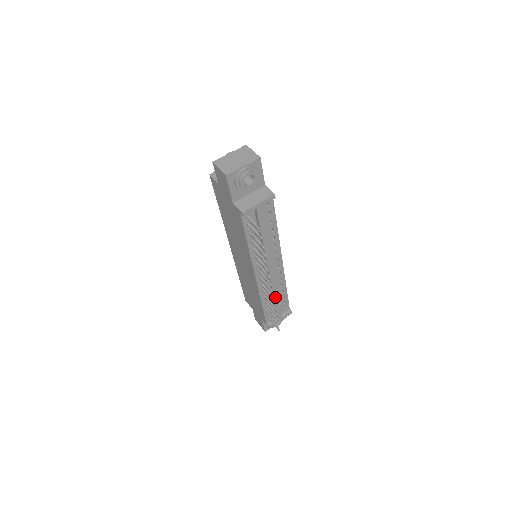
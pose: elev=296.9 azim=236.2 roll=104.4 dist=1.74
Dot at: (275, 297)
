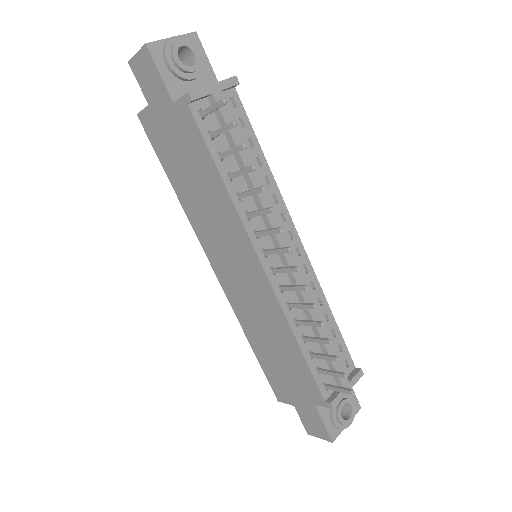
Dot at: occluded
